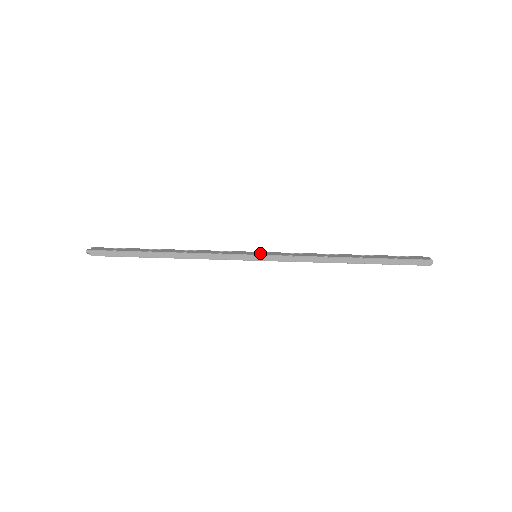
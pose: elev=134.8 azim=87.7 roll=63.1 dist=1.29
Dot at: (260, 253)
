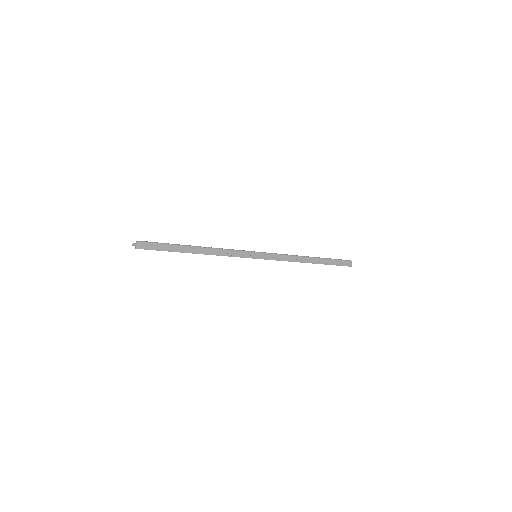
Dot at: occluded
